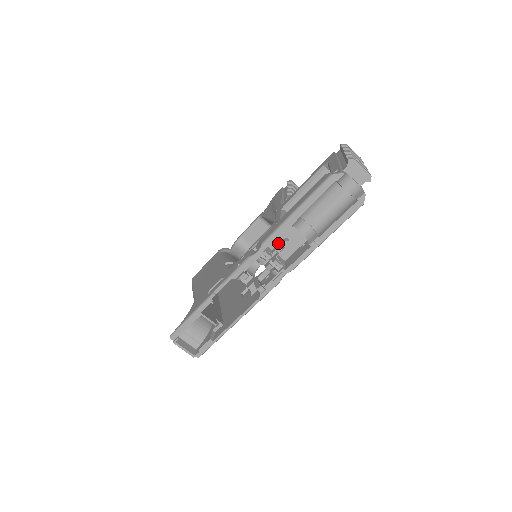
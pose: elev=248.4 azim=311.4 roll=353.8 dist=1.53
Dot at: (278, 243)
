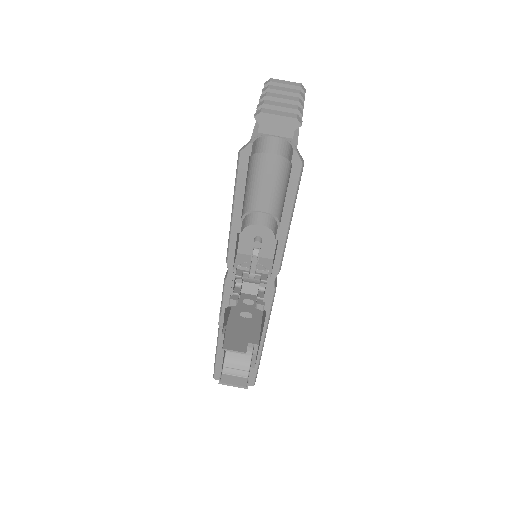
Dot at: (252, 246)
